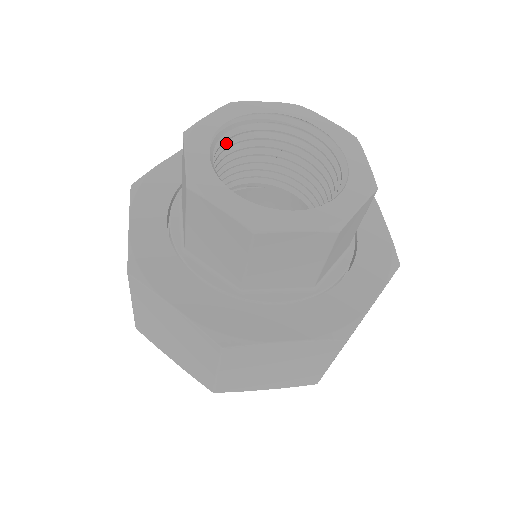
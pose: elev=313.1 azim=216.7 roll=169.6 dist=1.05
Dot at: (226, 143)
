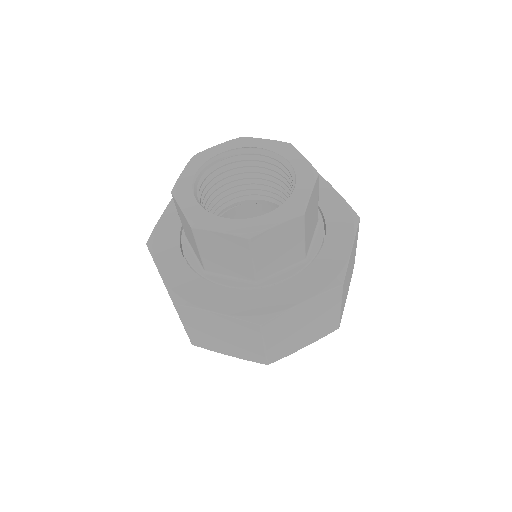
Dot at: (202, 186)
